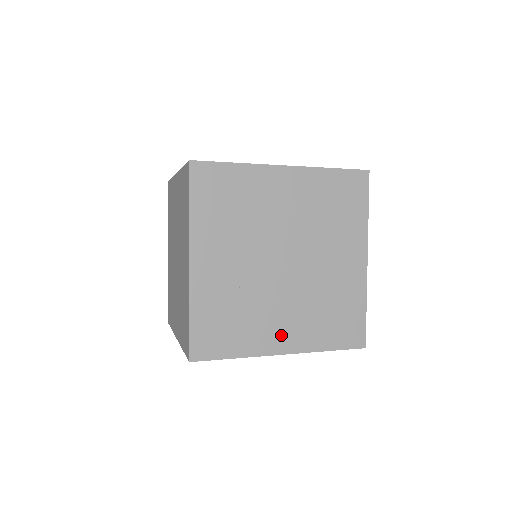
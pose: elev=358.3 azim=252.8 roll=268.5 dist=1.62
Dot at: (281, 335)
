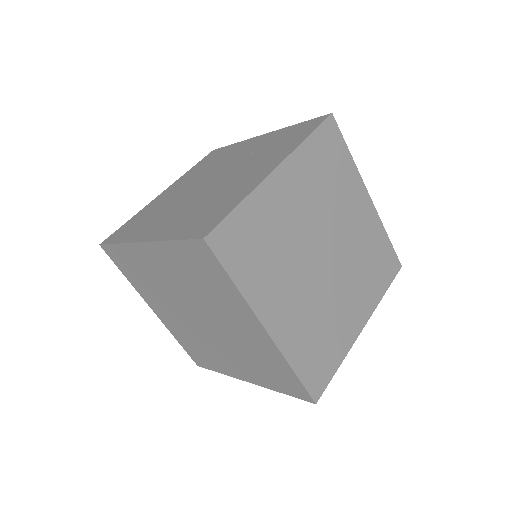
Dot at: occluded
